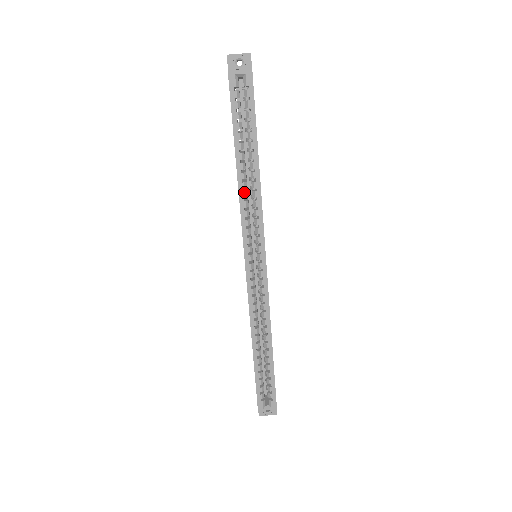
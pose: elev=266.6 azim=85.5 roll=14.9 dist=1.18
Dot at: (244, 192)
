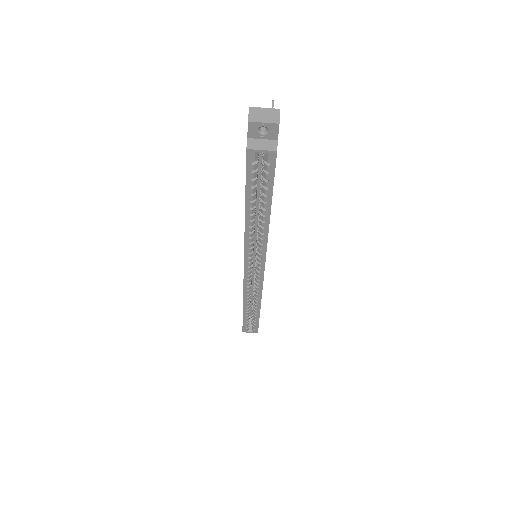
Dot at: (250, 234)
